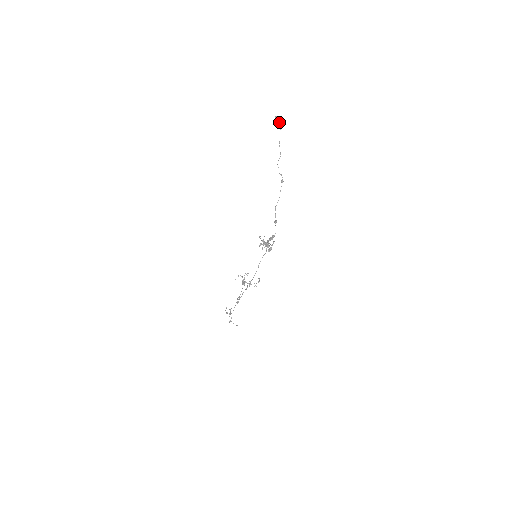
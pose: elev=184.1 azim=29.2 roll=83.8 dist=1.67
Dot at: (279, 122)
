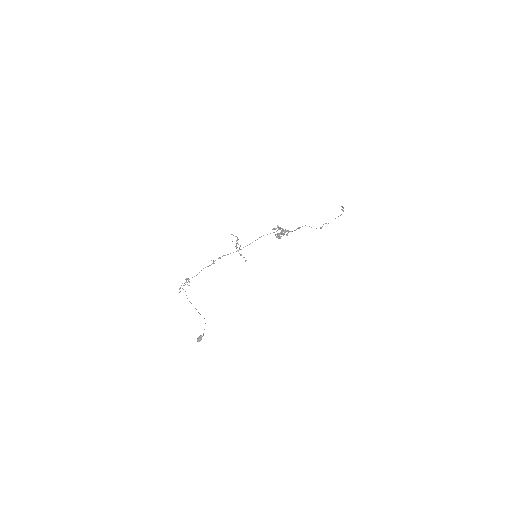
Dot at: occluded
